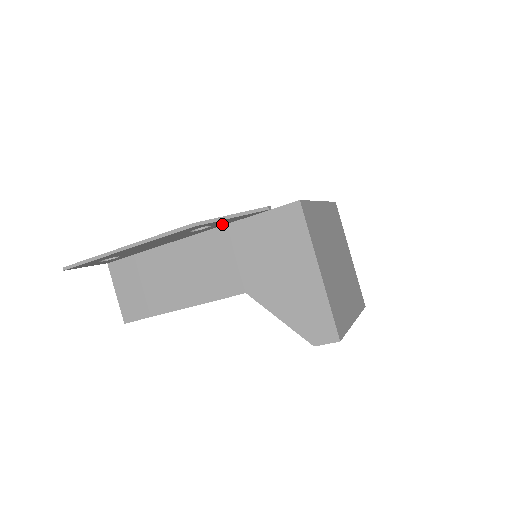
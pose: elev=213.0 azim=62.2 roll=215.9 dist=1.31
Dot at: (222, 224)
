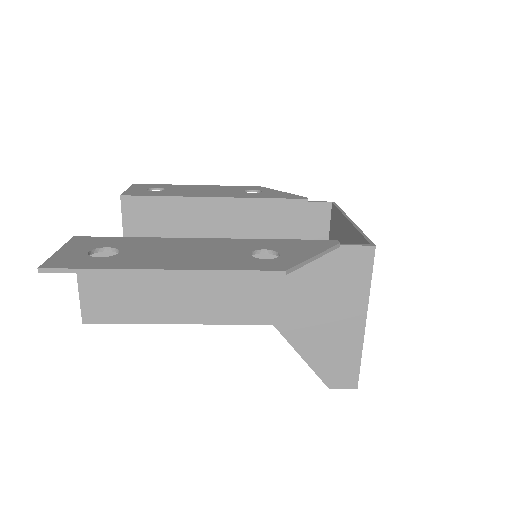
Dot at: occluded
